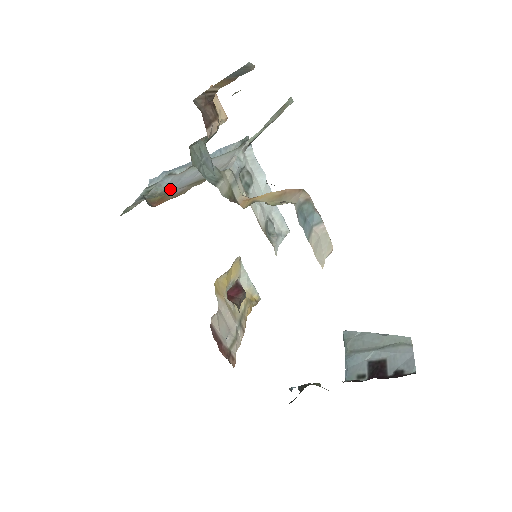
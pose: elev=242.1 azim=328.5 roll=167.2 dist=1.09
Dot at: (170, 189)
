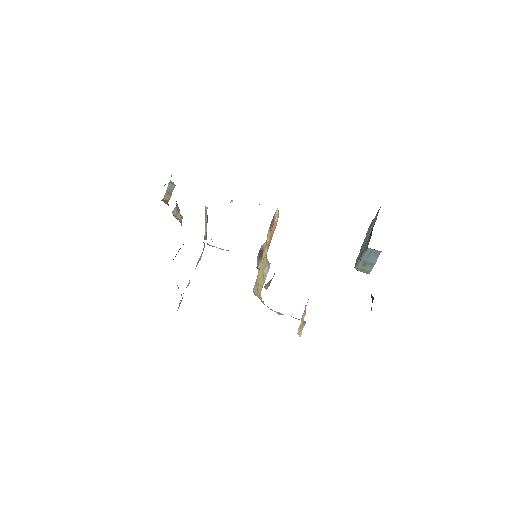
Dot at: occluded
